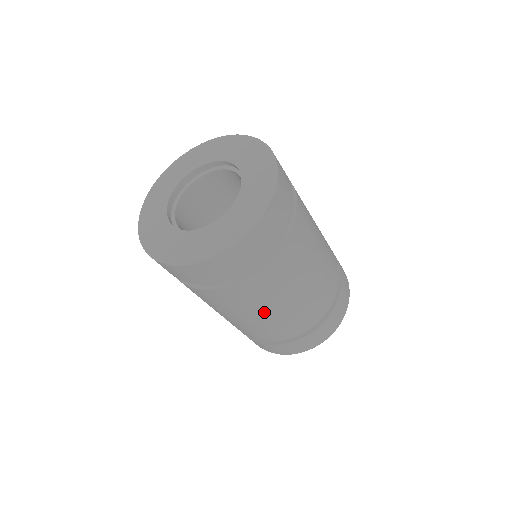
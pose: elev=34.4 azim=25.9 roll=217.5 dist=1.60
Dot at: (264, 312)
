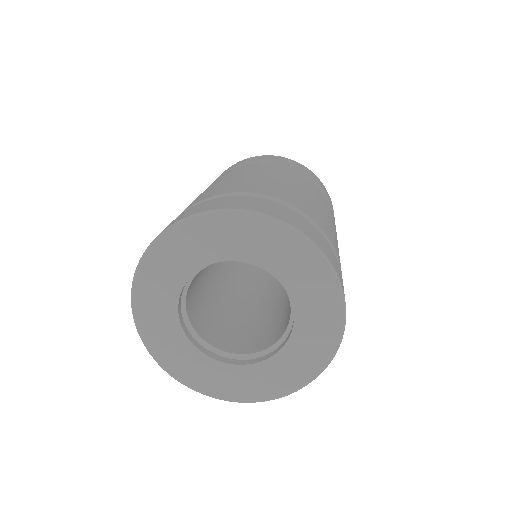
Dot at: occluded
